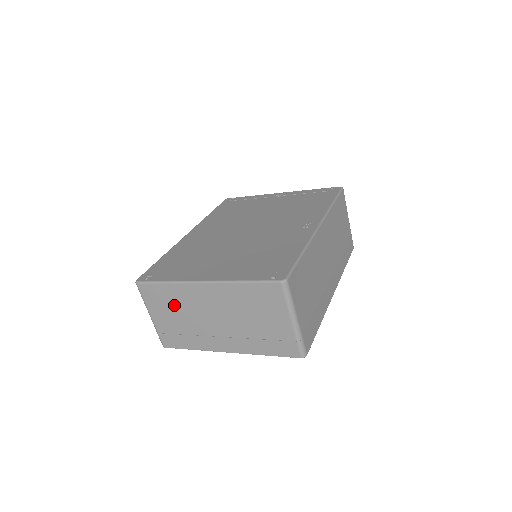
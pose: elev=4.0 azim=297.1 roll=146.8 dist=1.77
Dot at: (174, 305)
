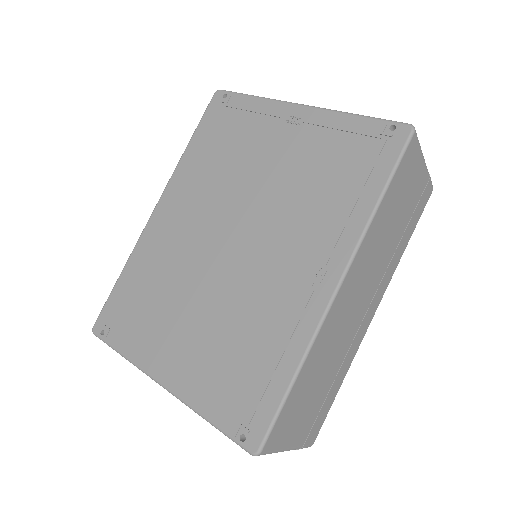
Dot at: occluded
